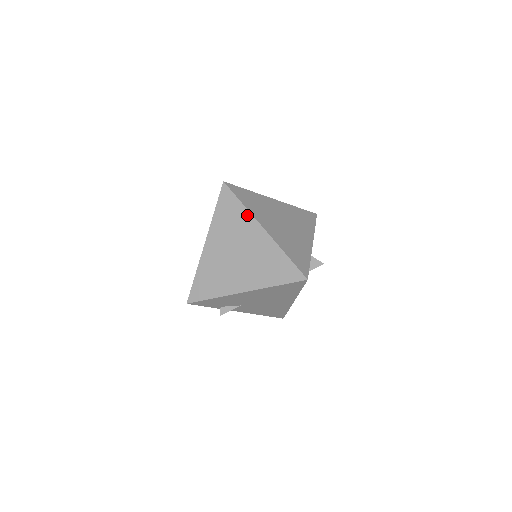
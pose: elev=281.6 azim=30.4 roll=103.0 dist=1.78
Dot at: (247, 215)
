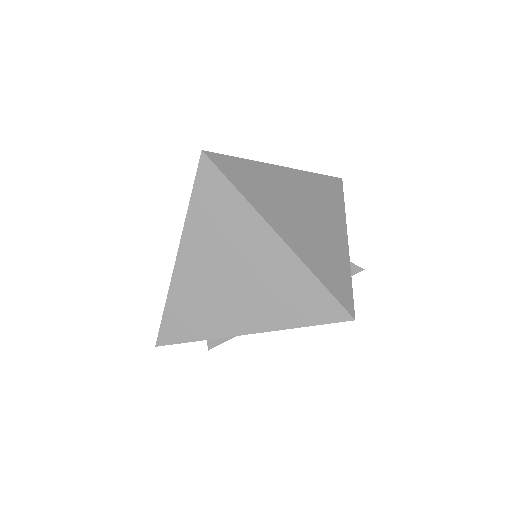
Dot at: (248, 211)
